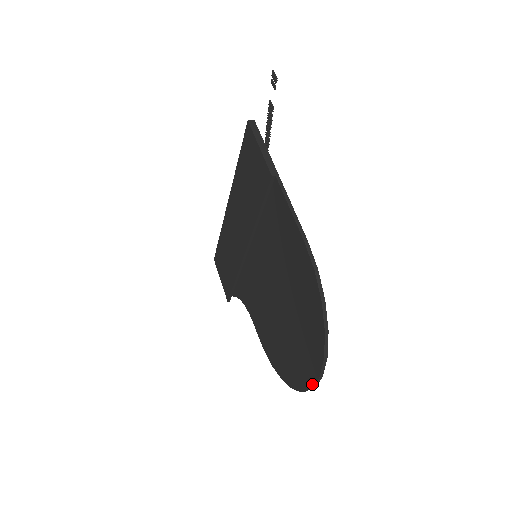
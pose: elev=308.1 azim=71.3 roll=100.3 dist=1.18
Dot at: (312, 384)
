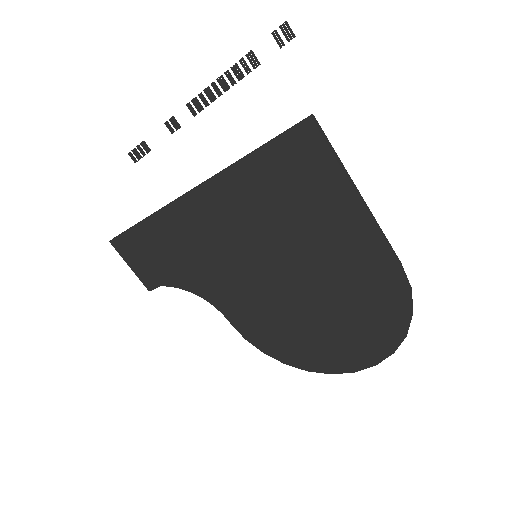
Dot at: (358, 369)
